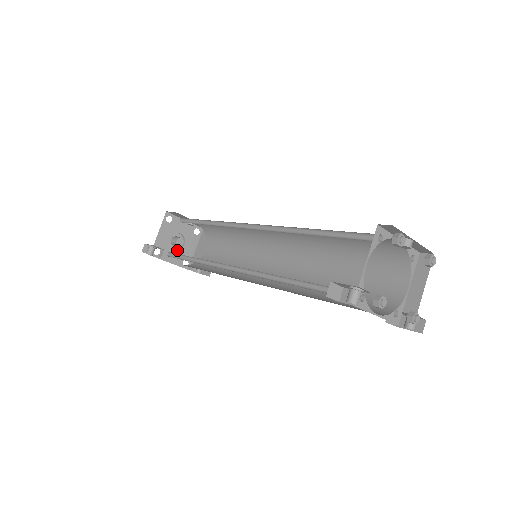
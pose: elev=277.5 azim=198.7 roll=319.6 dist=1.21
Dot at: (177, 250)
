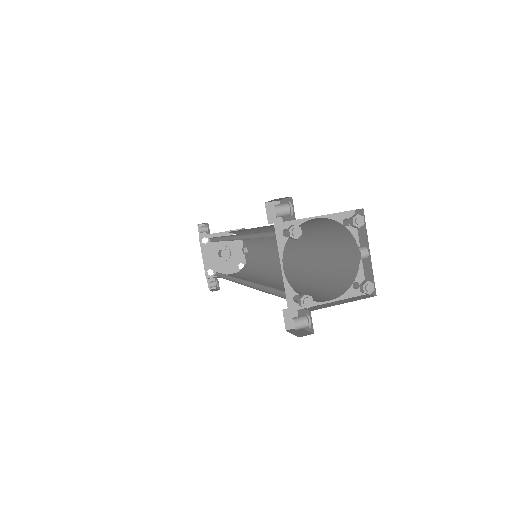
Dot at: (216, 258)
